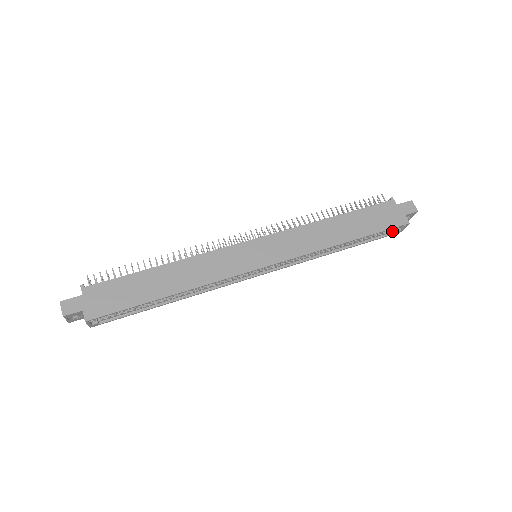
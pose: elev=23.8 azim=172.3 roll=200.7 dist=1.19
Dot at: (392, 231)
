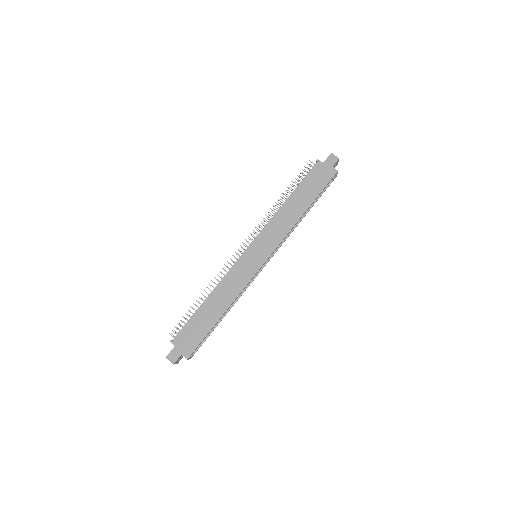
Dot at: (330, 181)
